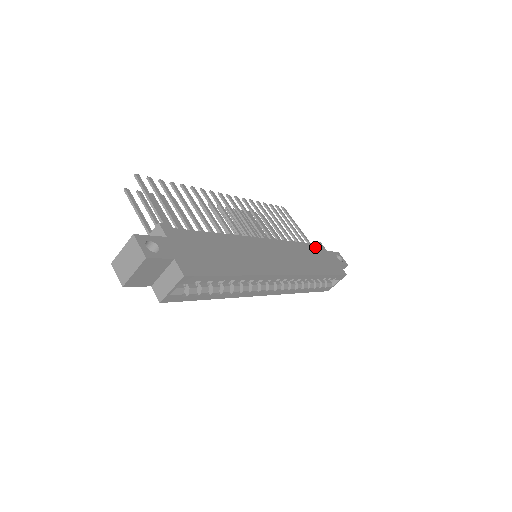
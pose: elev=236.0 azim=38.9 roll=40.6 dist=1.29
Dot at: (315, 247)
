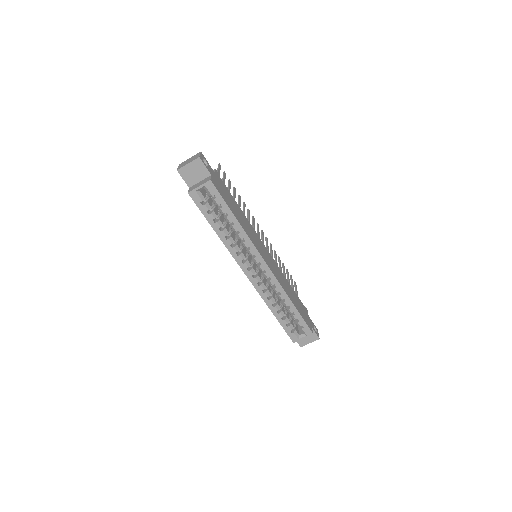
Dot at: (301, 302)
